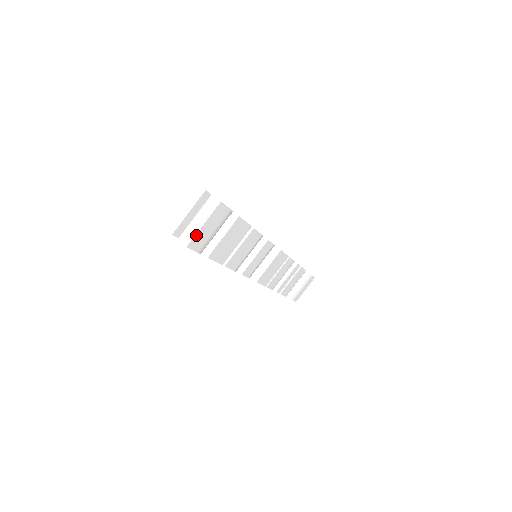
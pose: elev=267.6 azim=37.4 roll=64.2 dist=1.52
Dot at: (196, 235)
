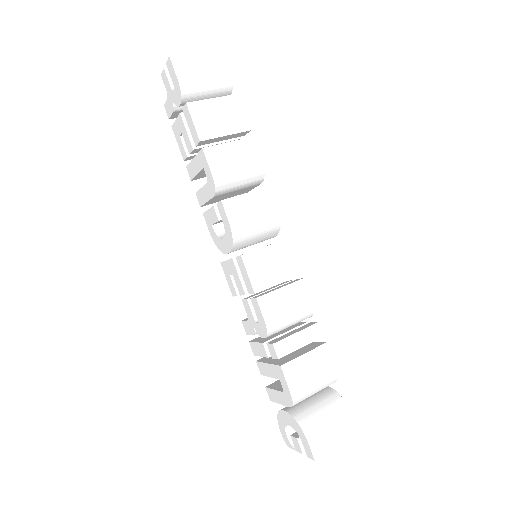
Dot at: (184, 56)
